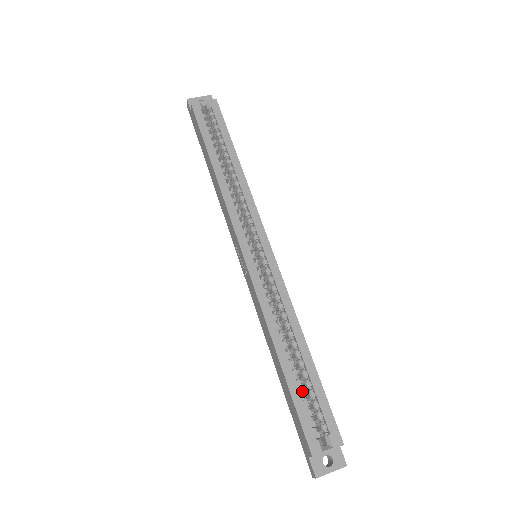
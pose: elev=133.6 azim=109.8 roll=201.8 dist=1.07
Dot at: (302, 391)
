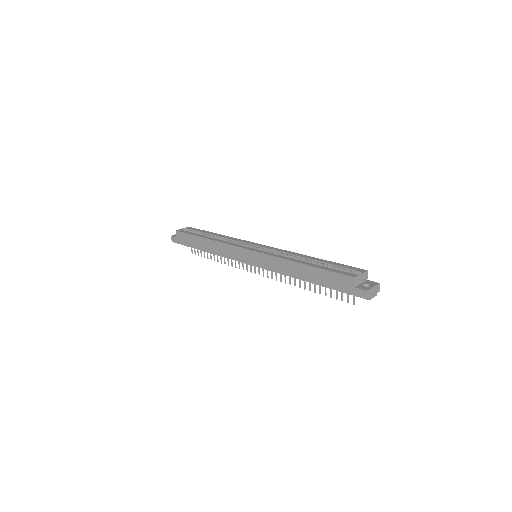
Dot at: occluded
